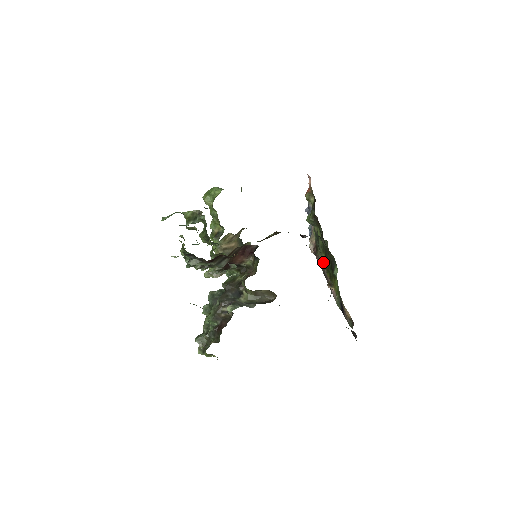
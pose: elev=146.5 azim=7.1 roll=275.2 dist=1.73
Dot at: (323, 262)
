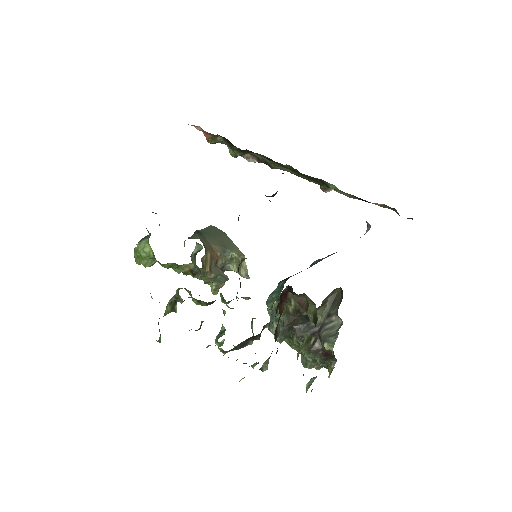
Dot at: occluded
